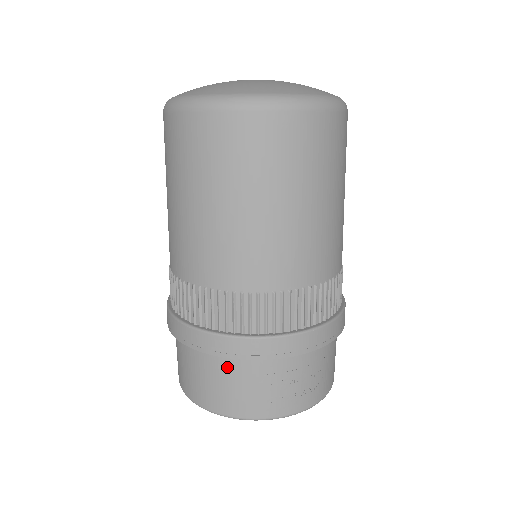
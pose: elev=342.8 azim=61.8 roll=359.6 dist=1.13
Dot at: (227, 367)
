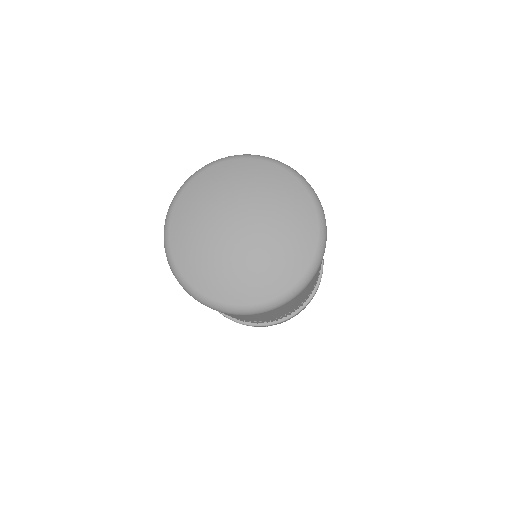
Dot at: occluded
